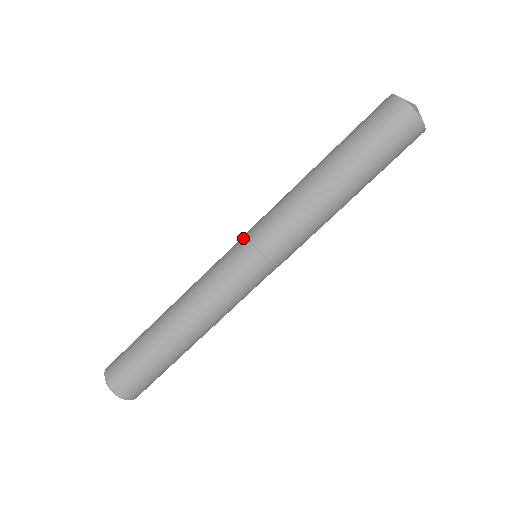
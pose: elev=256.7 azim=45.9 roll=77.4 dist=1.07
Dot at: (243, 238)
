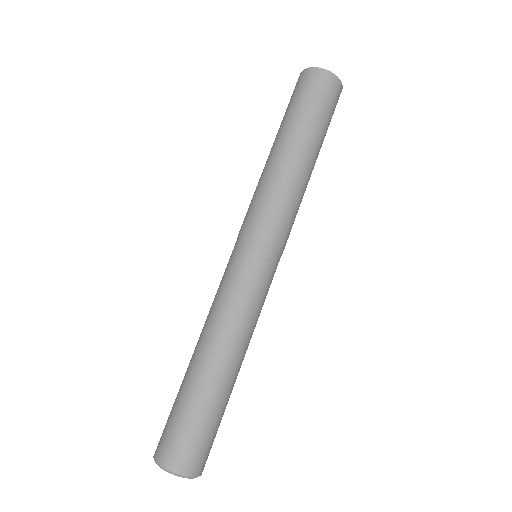
Dot at: occluded
